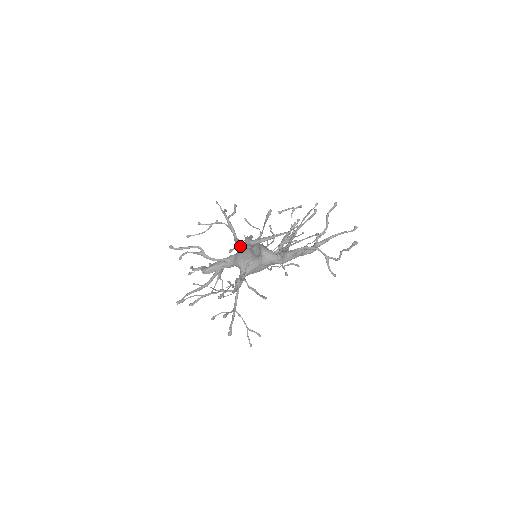
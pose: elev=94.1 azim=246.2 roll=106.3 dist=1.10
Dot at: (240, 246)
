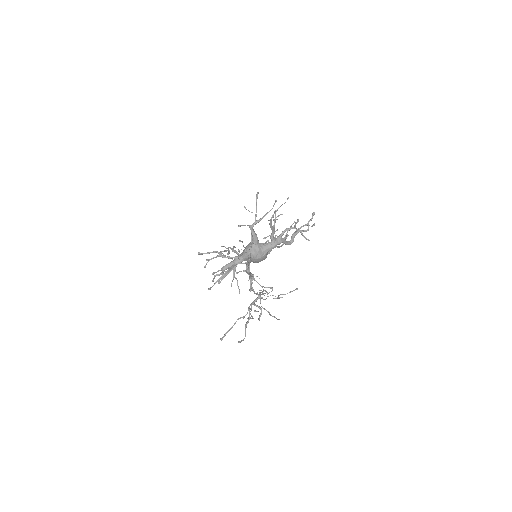
Dot at: (245, 225)
